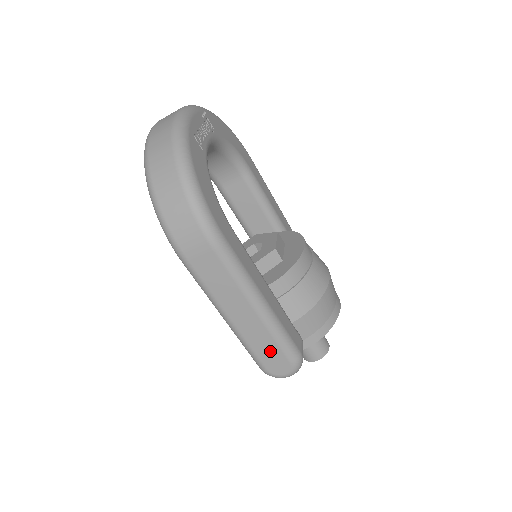
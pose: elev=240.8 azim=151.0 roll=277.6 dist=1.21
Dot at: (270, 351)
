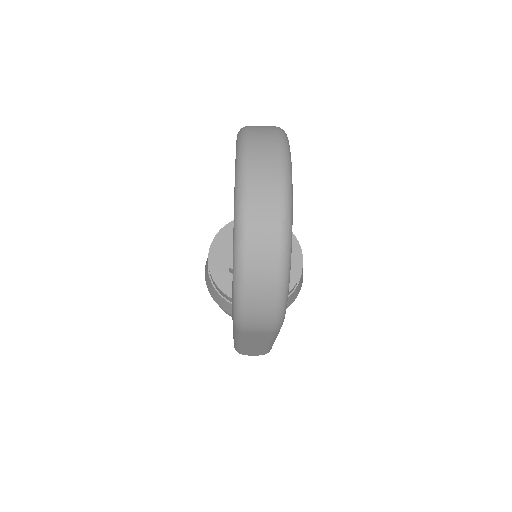
Dot at: (255, 352)
